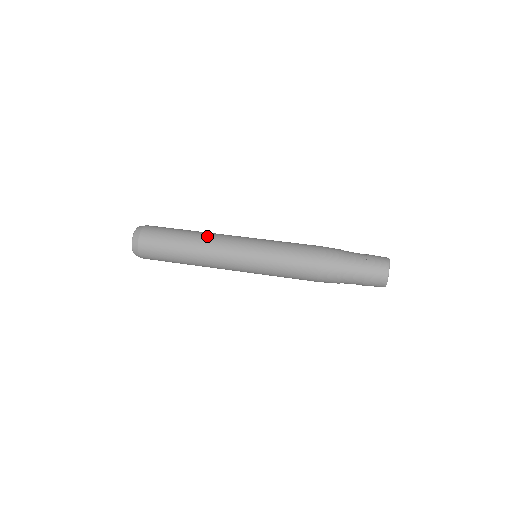
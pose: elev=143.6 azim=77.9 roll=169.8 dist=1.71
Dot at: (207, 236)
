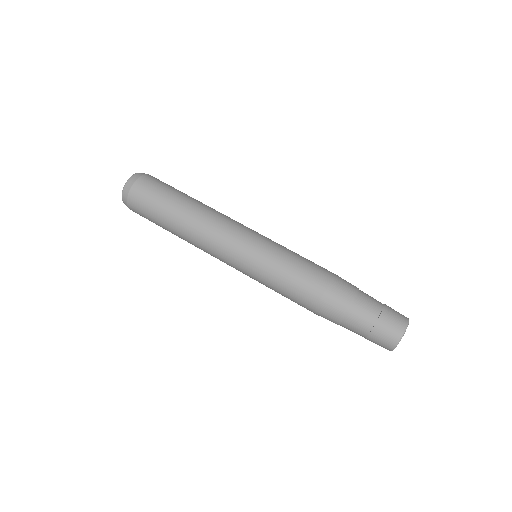
Dot at: (197, 228)
